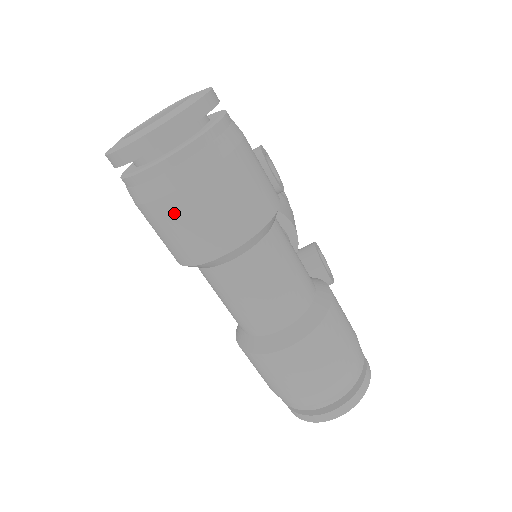
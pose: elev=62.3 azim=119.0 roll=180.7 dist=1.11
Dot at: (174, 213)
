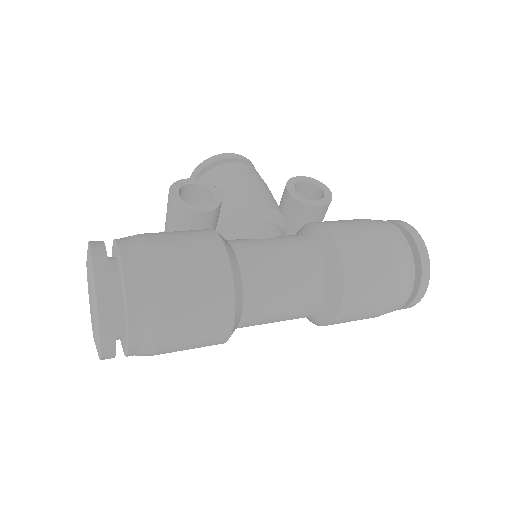
Dot at: (174, 350)
